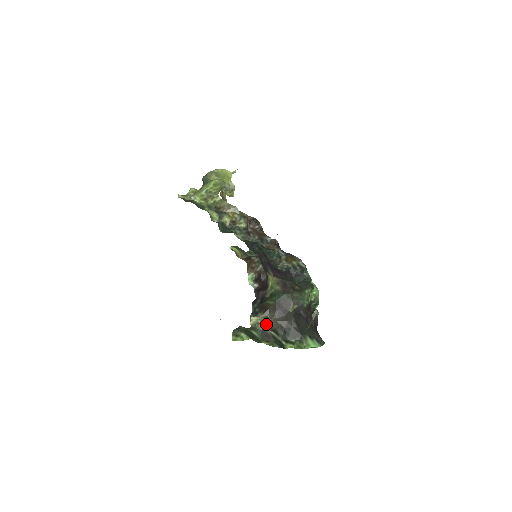
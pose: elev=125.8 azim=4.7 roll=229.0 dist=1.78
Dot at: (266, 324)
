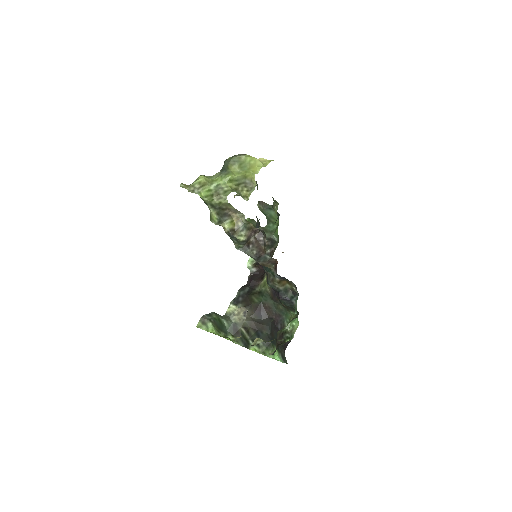
Dot at: (241, 318)
